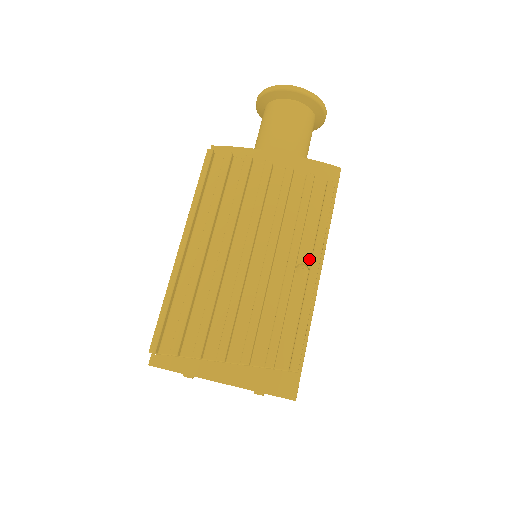
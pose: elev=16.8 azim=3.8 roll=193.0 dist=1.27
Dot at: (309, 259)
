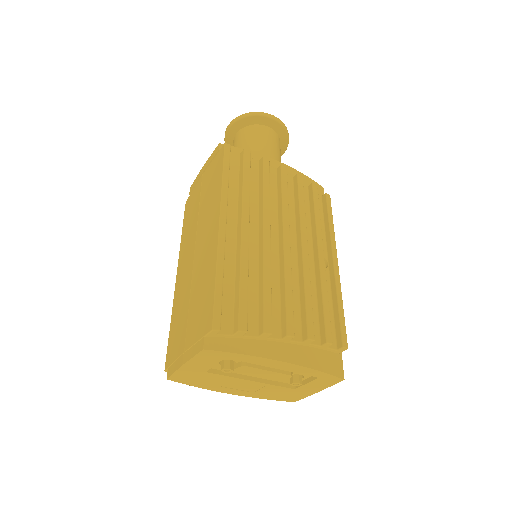
Dot at: (326, 254)
